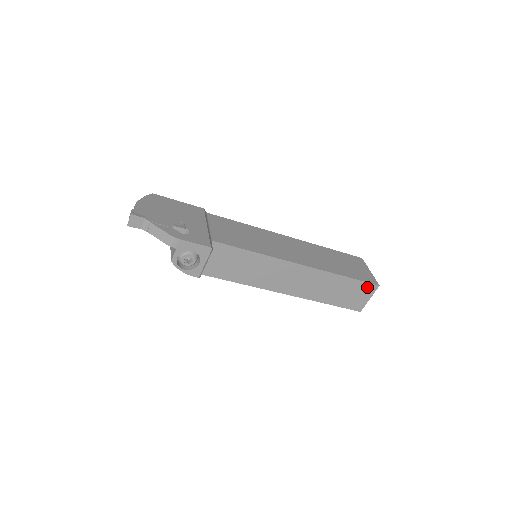
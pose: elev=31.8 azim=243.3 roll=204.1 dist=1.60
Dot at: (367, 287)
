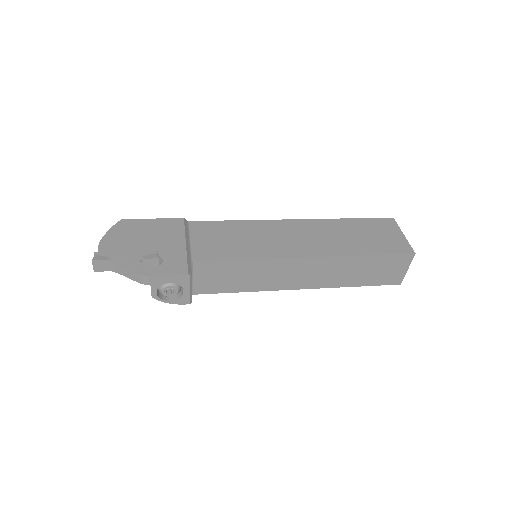
Dot at: (400, 259)
